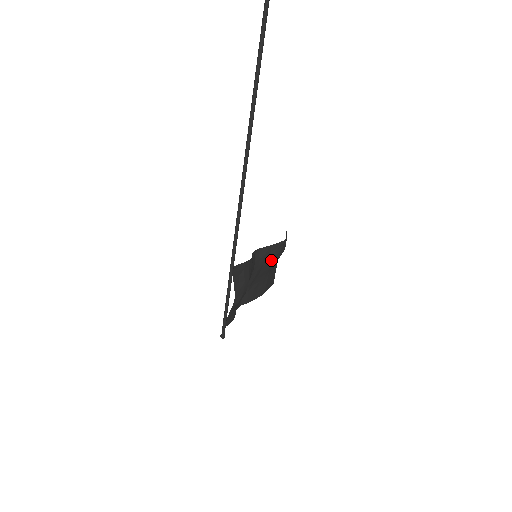
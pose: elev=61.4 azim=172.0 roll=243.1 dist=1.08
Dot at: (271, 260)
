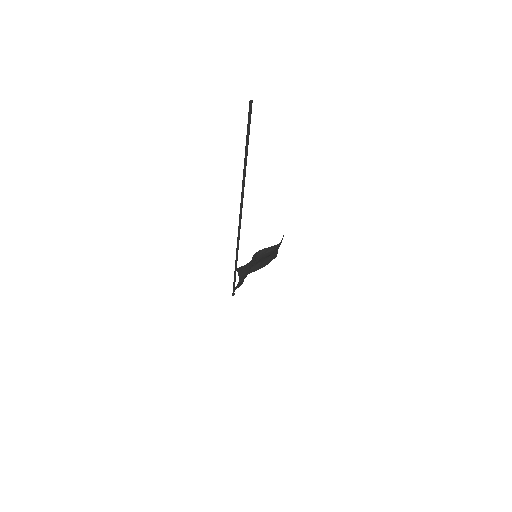
Dot at: (269, 254)
